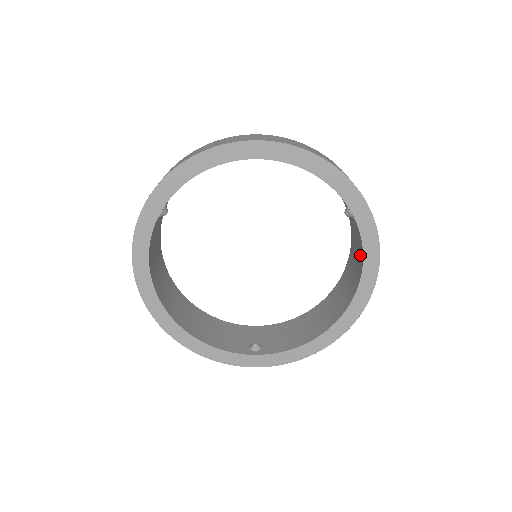
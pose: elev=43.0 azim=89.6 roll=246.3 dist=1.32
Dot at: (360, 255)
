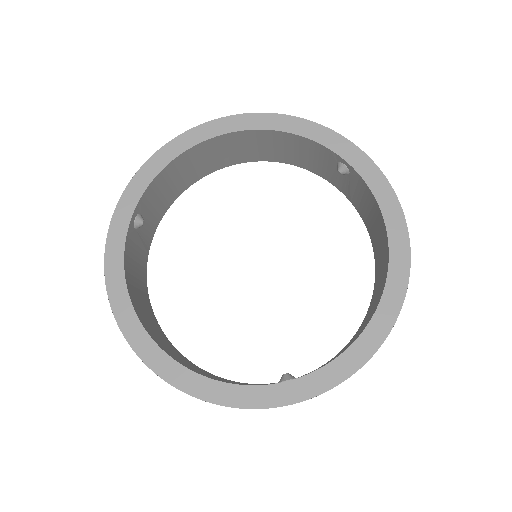
Dot at: (375, 211)
